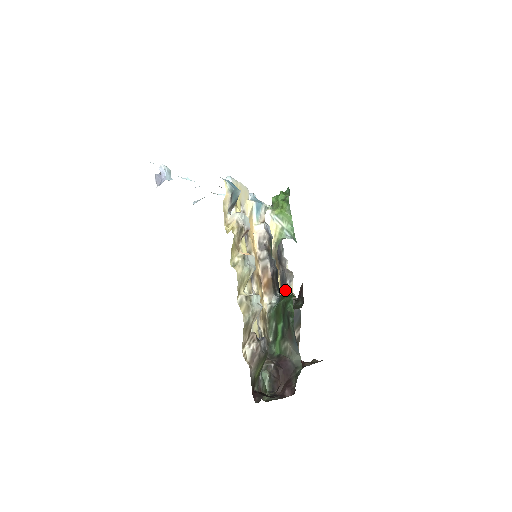
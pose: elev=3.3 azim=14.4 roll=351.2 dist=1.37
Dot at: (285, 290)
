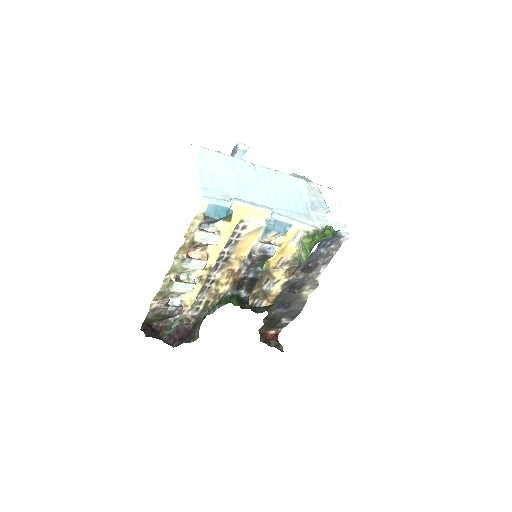
Dot at: (298, 290)
